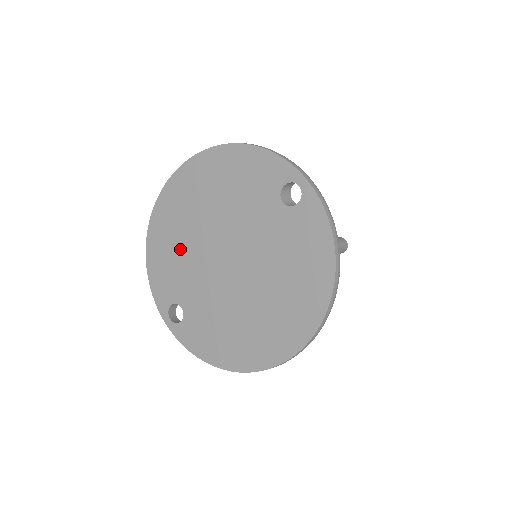
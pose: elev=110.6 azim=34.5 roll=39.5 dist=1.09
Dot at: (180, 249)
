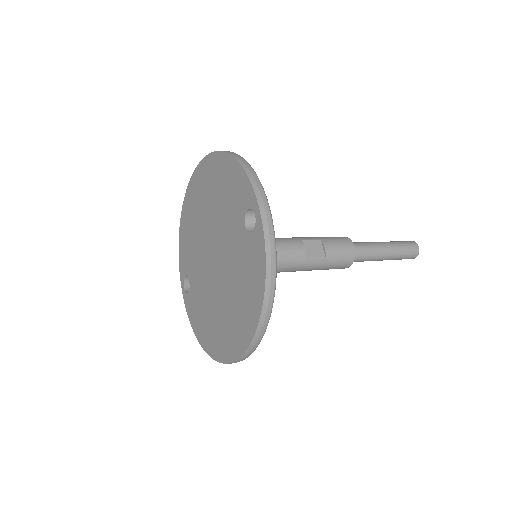
Dot at: (194, 233)
